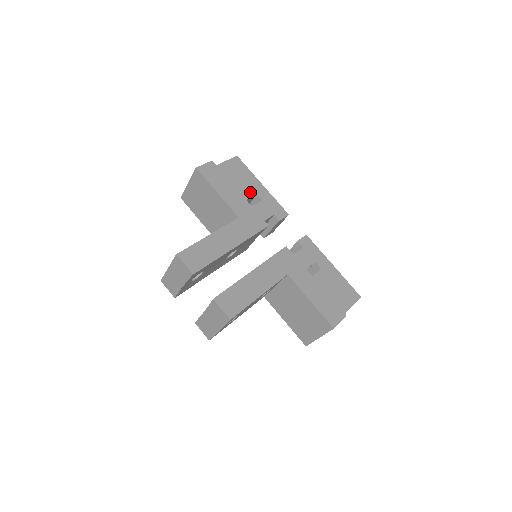
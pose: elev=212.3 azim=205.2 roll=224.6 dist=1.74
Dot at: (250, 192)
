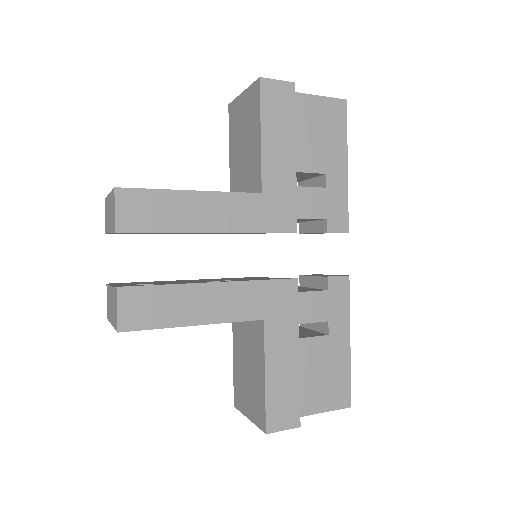
Dot at: (320, 164)
